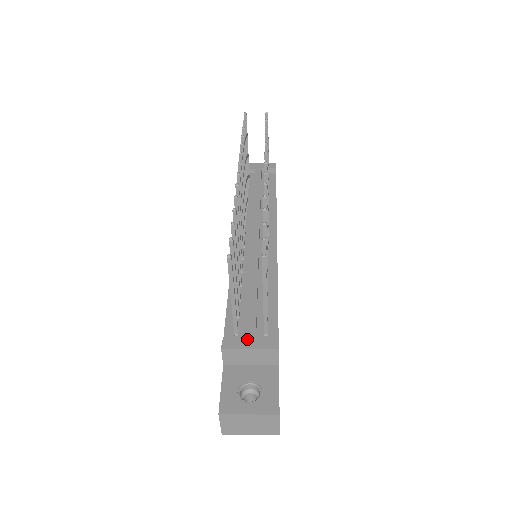
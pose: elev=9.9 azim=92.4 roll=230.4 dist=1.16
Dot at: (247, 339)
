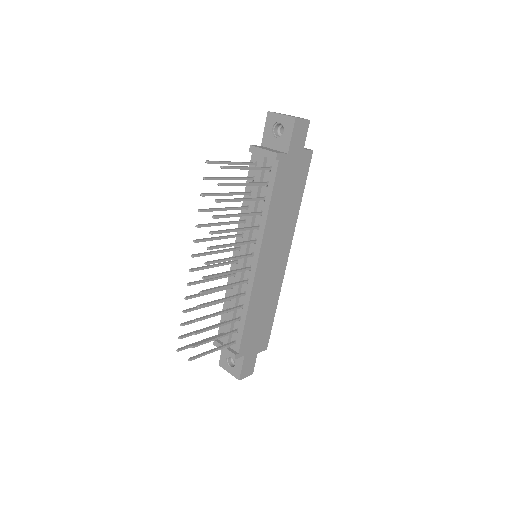
Dot at: occluded
